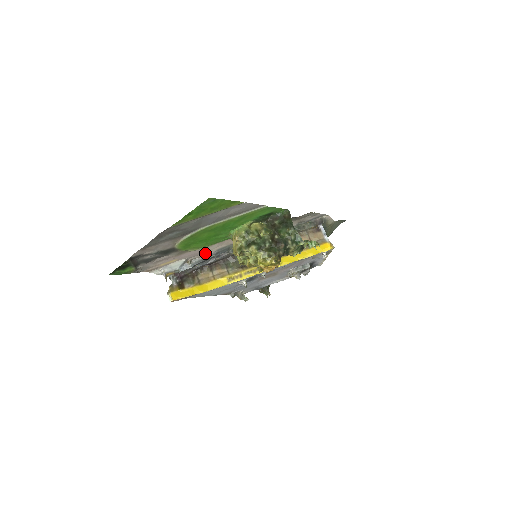
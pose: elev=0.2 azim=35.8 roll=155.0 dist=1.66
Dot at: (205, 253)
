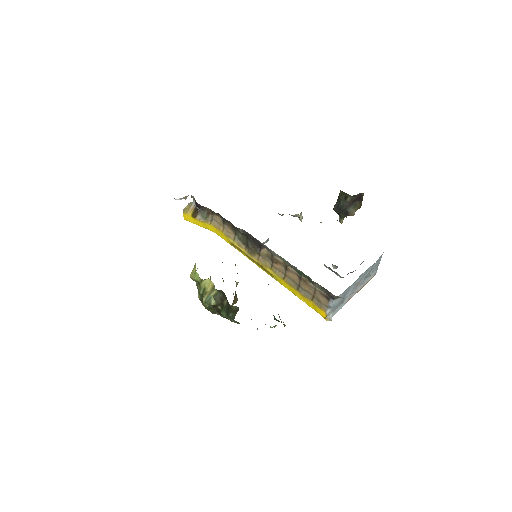
Dot at: occluded
